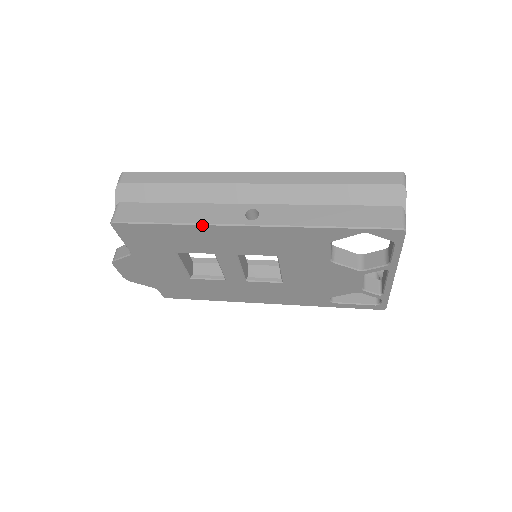
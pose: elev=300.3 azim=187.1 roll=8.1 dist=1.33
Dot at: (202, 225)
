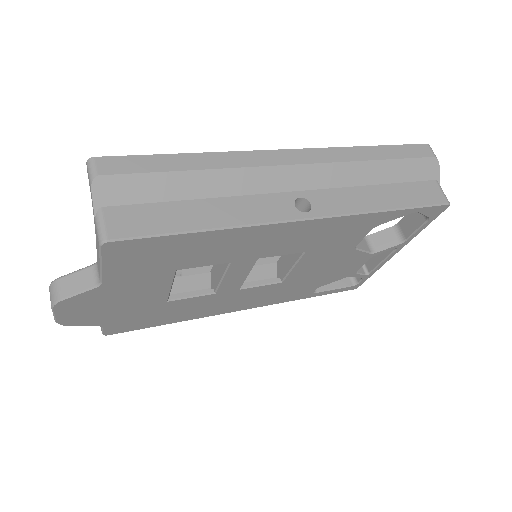
Dot at: (247, 227)
